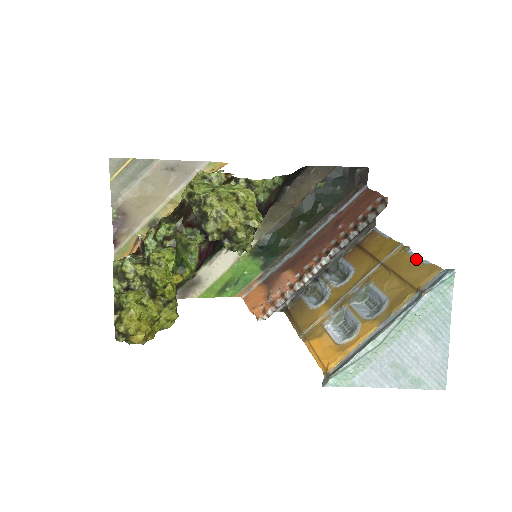
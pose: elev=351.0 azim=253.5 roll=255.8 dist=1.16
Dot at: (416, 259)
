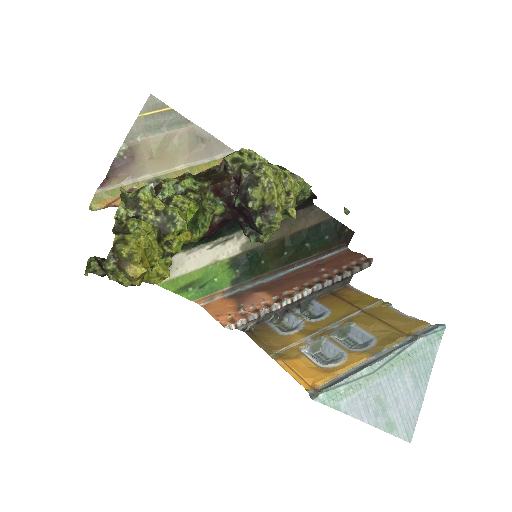
Dot at: (400, 313)
